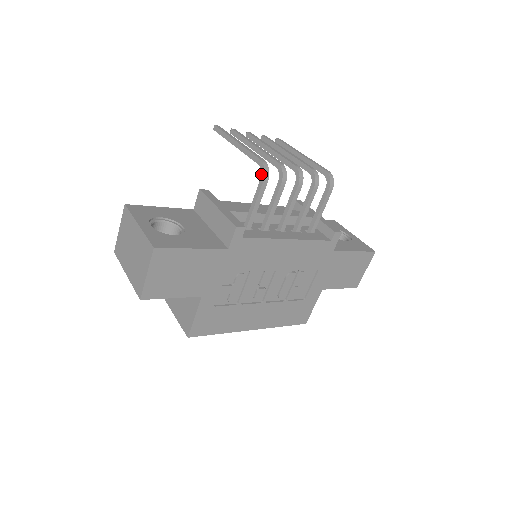
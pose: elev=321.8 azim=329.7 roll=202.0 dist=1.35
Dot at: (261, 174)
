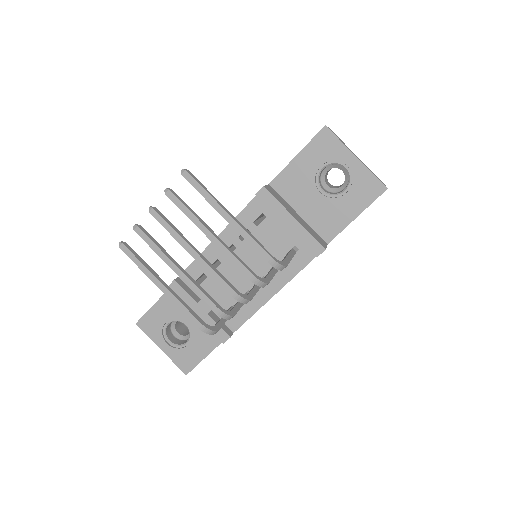
Dot at: occluded
